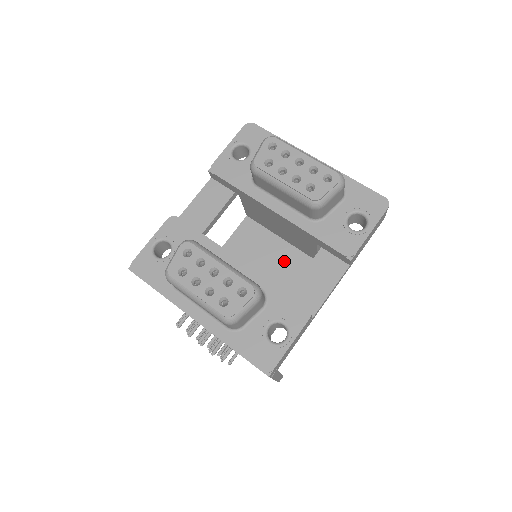
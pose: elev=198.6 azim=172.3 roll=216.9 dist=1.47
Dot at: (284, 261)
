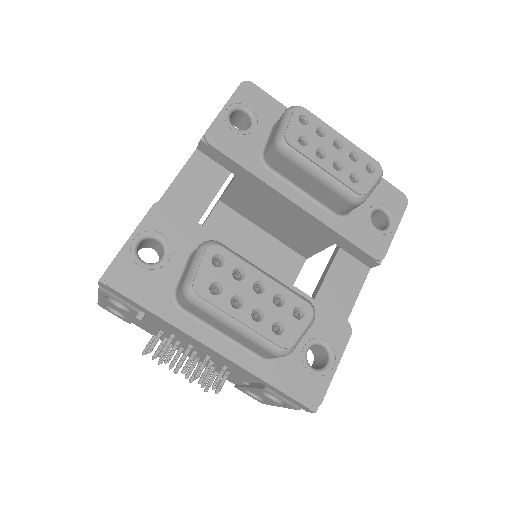
Dot at: (271, 259)
